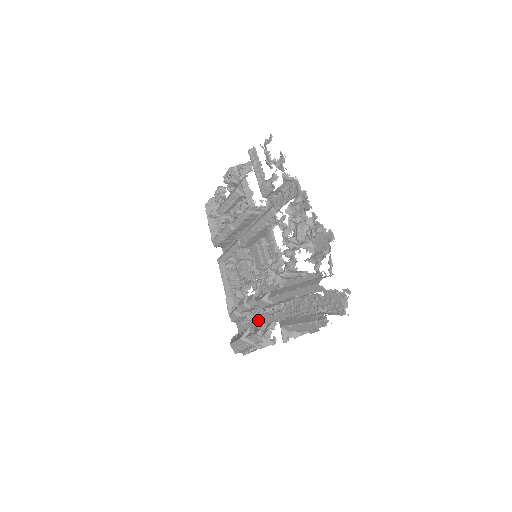
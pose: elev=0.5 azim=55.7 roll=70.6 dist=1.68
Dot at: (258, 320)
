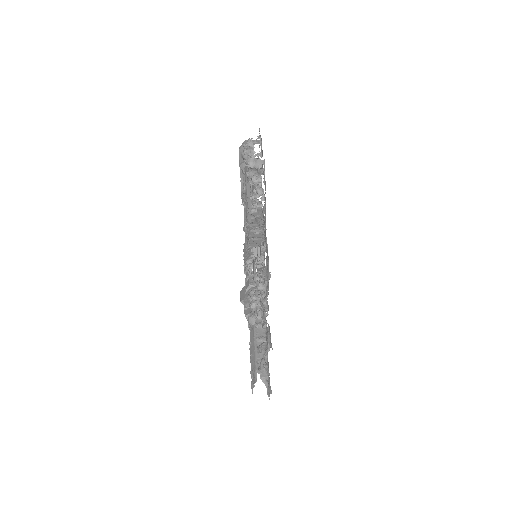
Dot at: occluded
